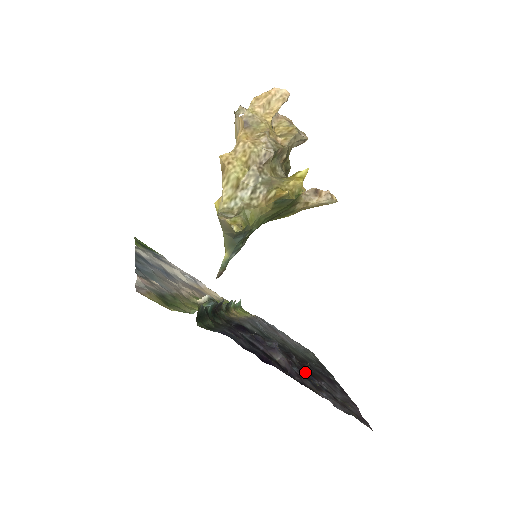
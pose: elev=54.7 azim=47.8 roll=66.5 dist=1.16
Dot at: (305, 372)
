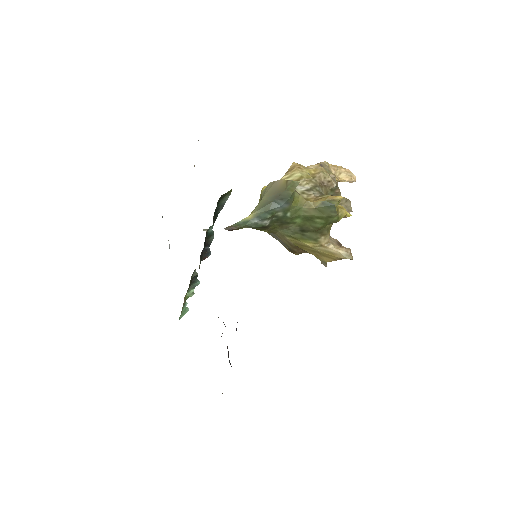
Dot at: occluded
